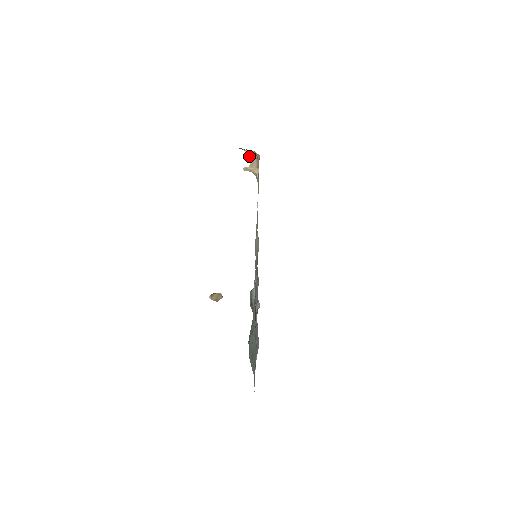
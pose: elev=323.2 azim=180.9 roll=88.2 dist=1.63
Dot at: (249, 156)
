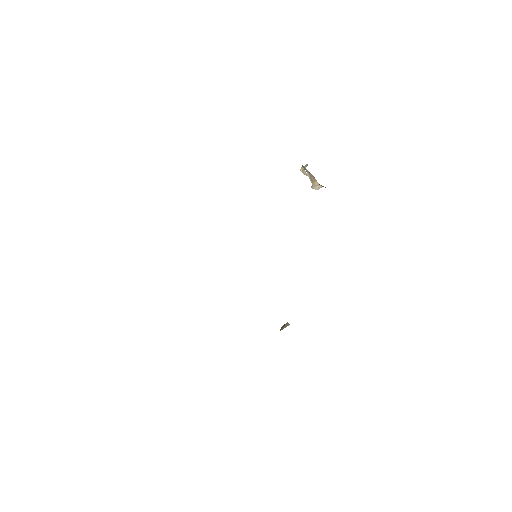
Dot at: (305, 173)
